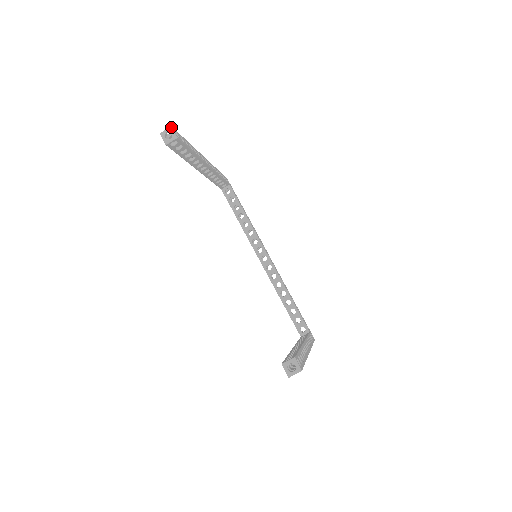
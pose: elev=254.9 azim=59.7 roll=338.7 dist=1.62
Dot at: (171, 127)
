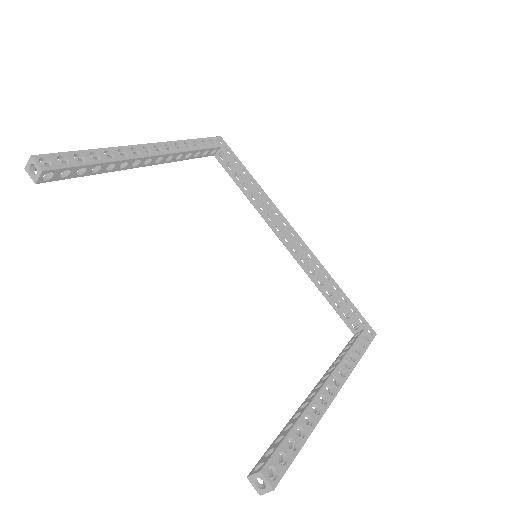
Dot at: (31, 157)
